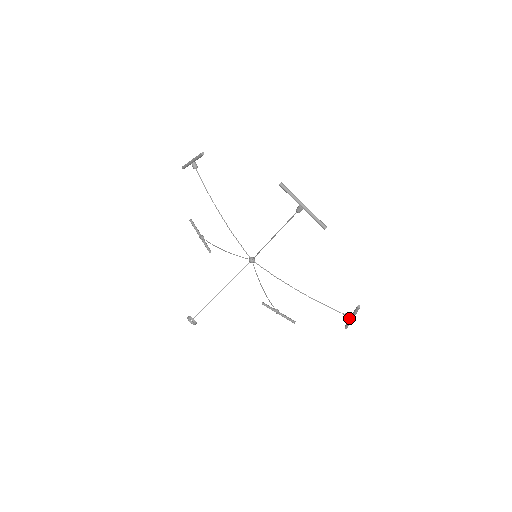
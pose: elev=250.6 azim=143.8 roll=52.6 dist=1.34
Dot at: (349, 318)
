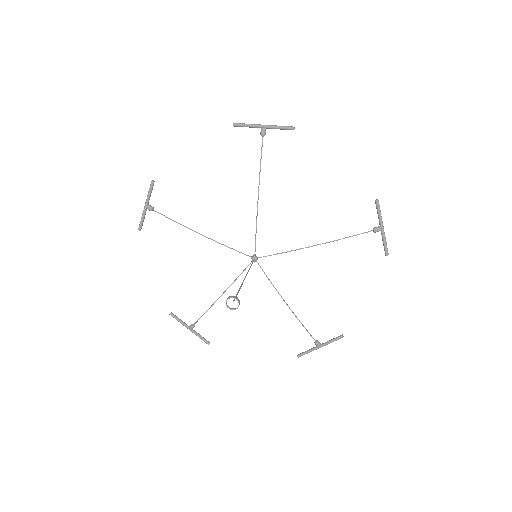
Dot at: (319, 346)
